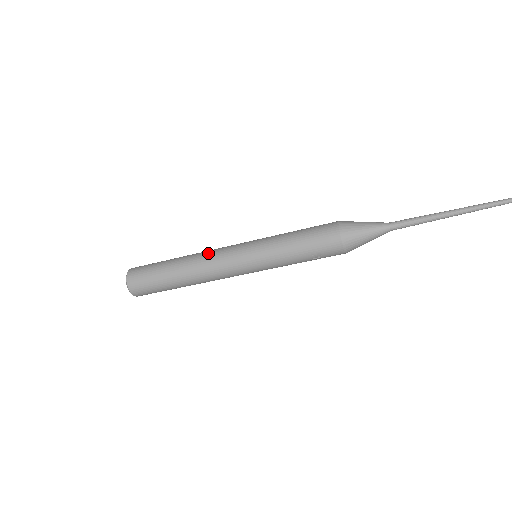
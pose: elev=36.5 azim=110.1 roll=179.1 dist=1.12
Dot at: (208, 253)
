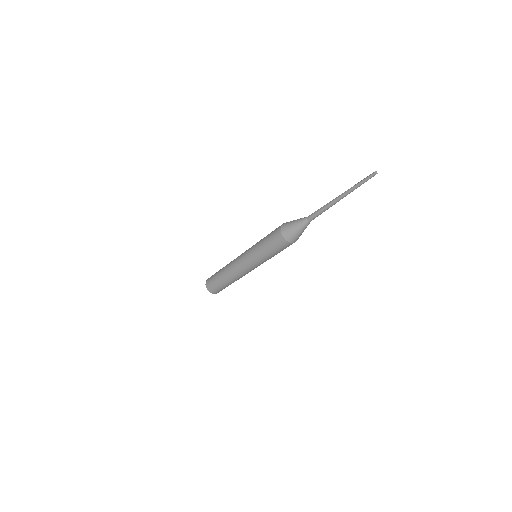
Dot at: (233, 268)
